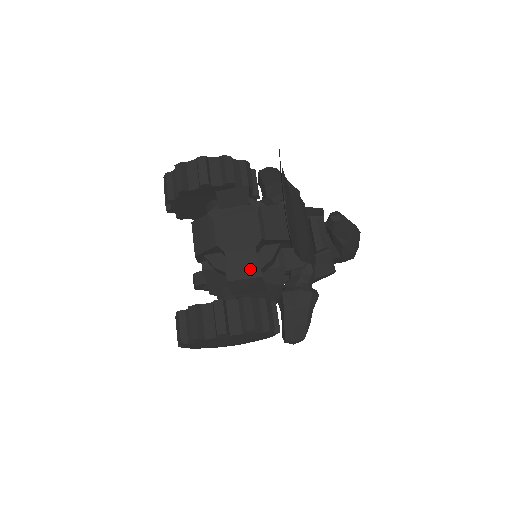
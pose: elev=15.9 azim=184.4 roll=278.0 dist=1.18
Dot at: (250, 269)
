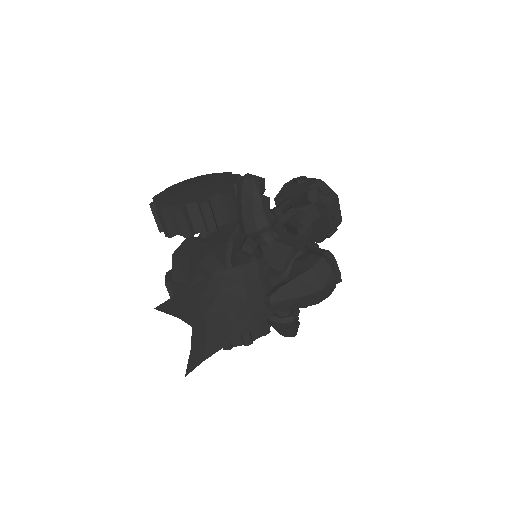
Dot at: occluded
